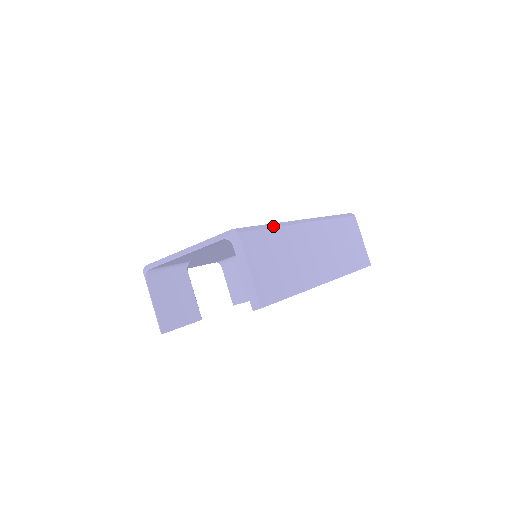
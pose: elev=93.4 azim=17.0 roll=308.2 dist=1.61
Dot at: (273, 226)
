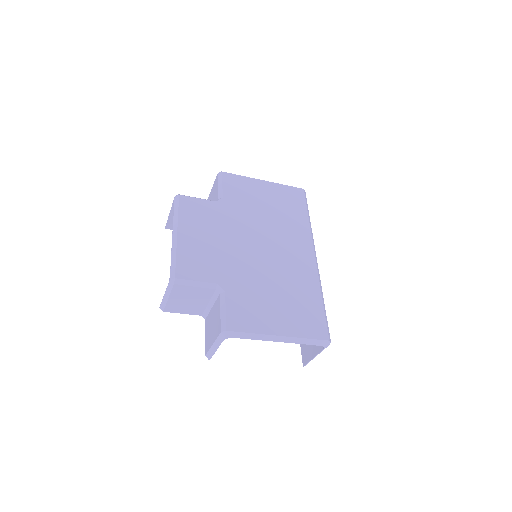
Dot at: occluded
